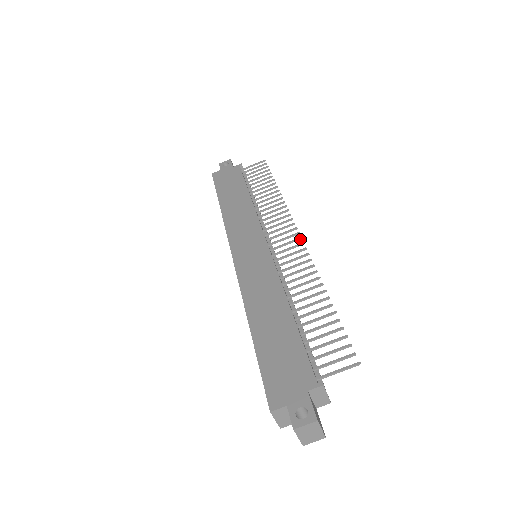
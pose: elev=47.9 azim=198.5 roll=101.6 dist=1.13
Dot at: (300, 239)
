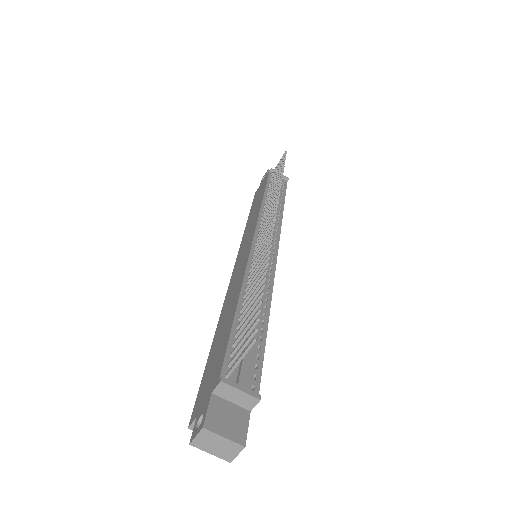
Dot at: (275, 217)
